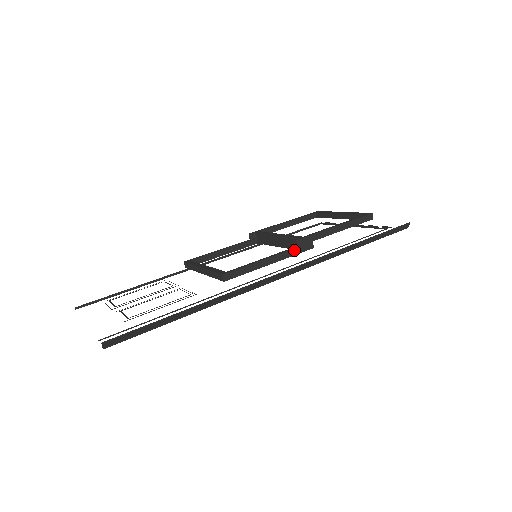
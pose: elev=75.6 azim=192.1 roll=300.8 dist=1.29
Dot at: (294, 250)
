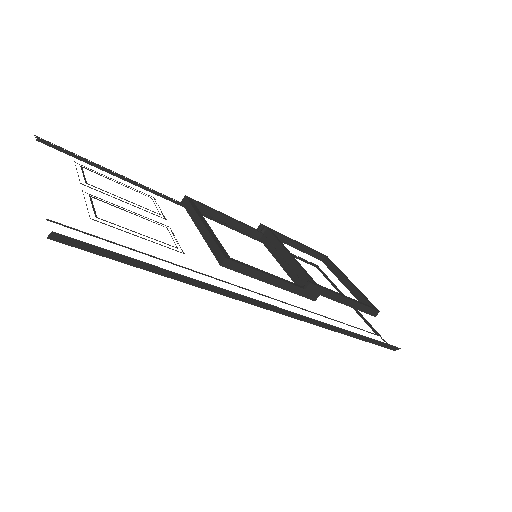
Dot at: (300, 289)
